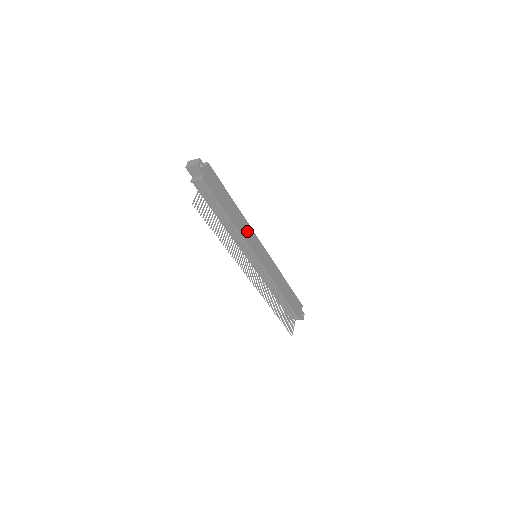
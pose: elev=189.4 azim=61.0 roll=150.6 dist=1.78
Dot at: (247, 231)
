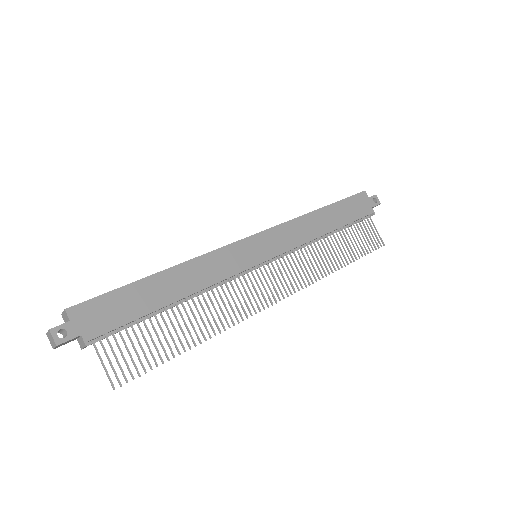
Dot at: (213, 266)
